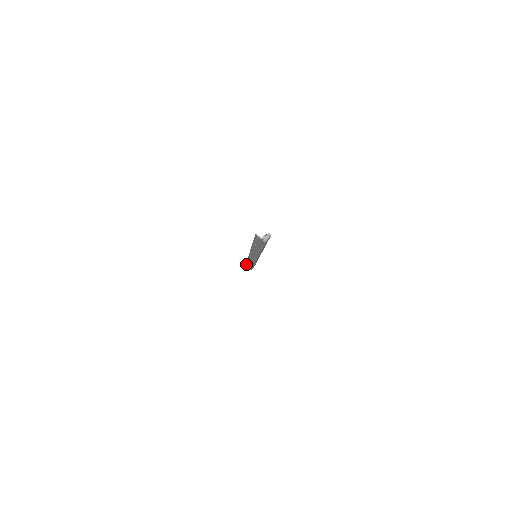
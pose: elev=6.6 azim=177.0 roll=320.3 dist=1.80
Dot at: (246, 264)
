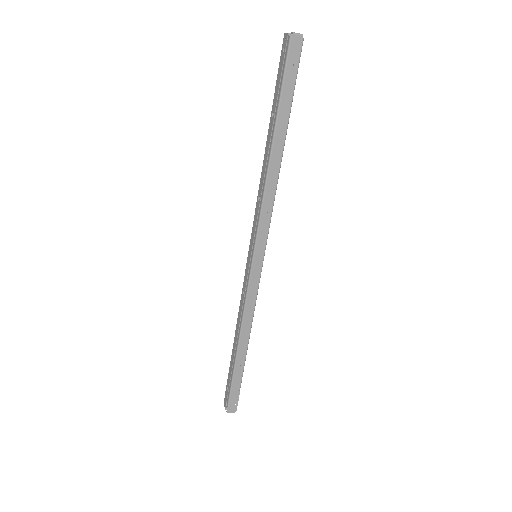
Dot at: (227, 381)
